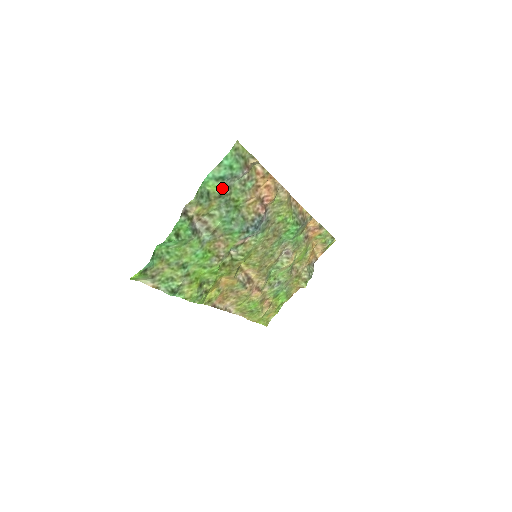
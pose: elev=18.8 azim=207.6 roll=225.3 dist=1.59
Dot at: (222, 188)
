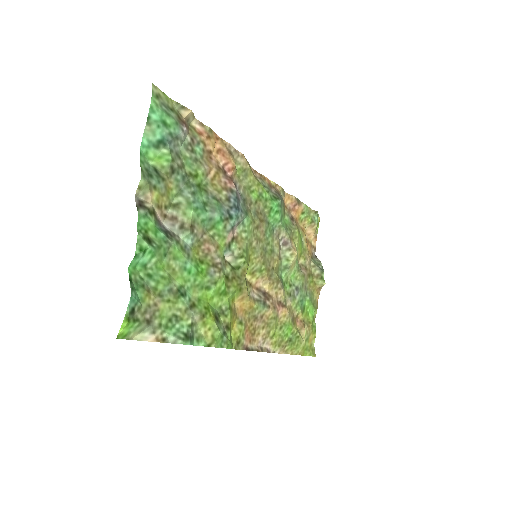
Dot at: (169, 156)
